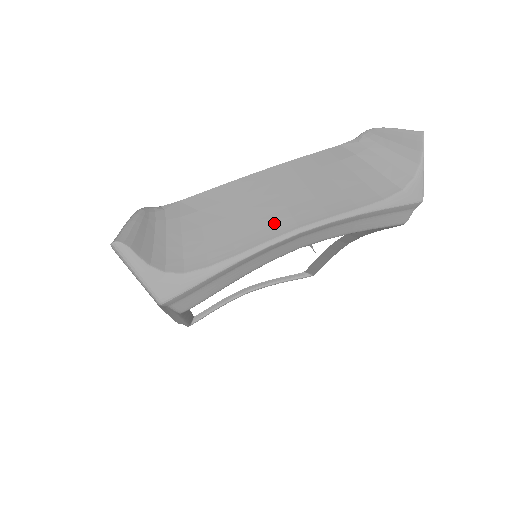
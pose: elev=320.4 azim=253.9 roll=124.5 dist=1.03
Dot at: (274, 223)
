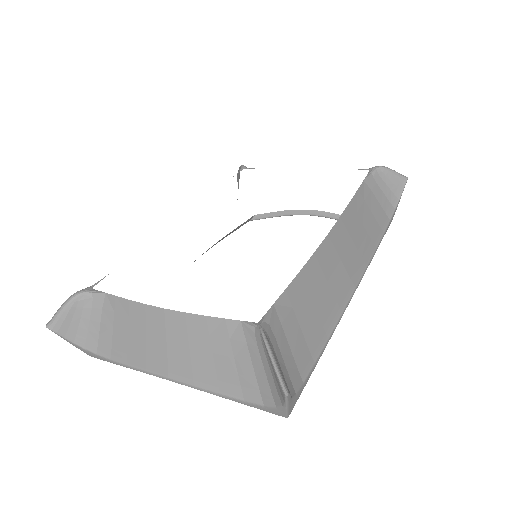
Dot at: (155, 361)
